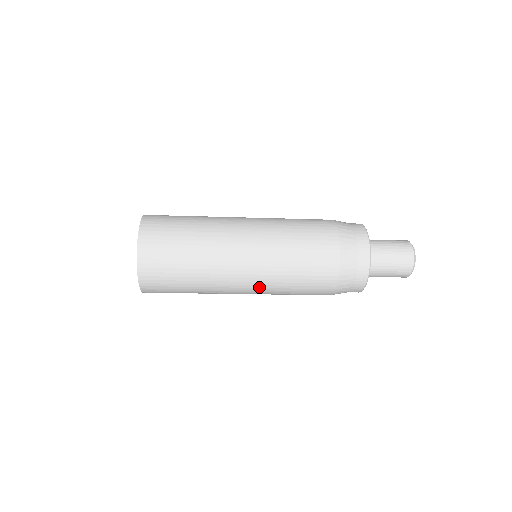
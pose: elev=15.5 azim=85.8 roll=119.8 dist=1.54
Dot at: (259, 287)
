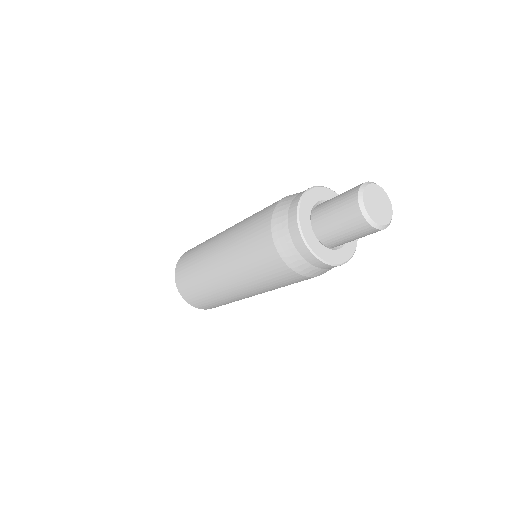
Dot at: occluded
